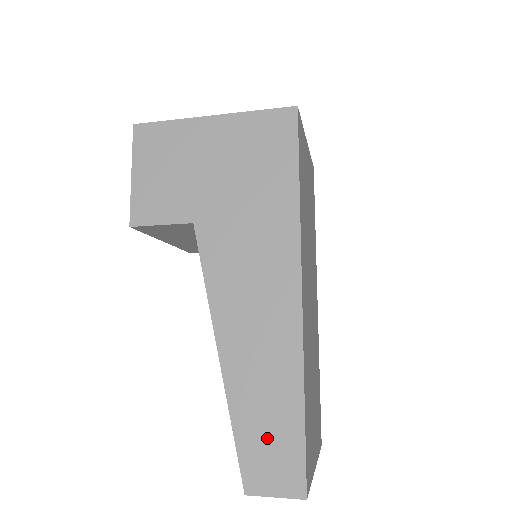
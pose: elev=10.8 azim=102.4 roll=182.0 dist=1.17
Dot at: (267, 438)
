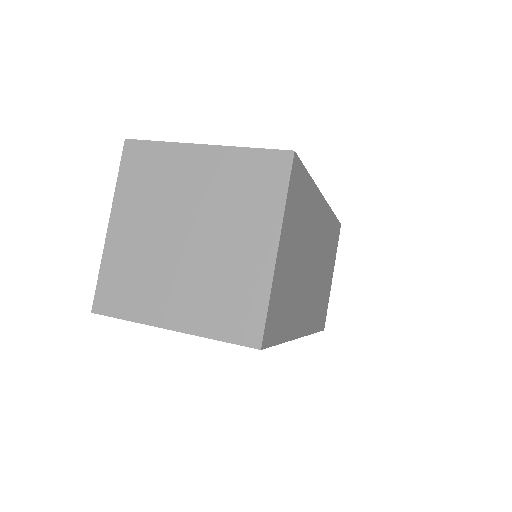
Dot at: occluded
